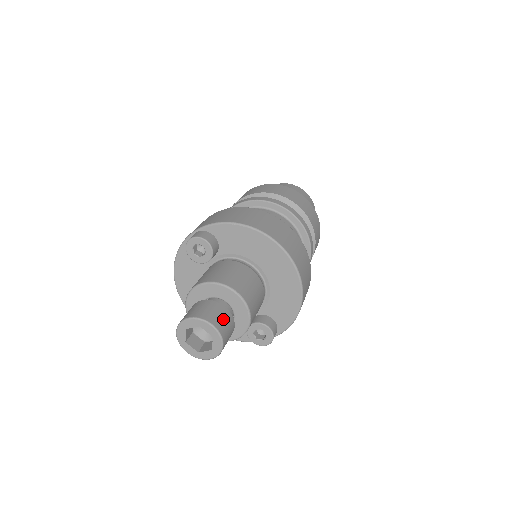
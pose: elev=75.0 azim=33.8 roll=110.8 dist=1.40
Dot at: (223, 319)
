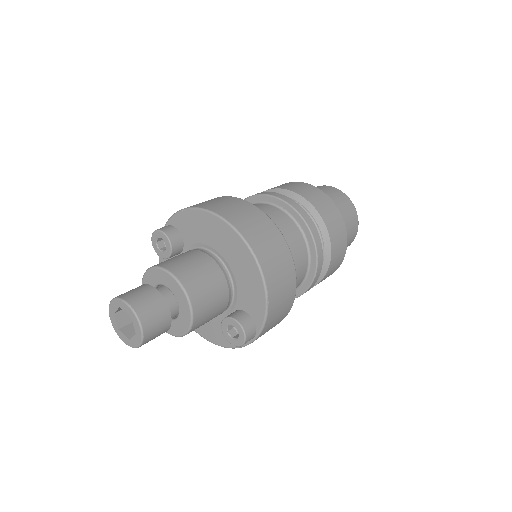
Dot at: (146, 299)
